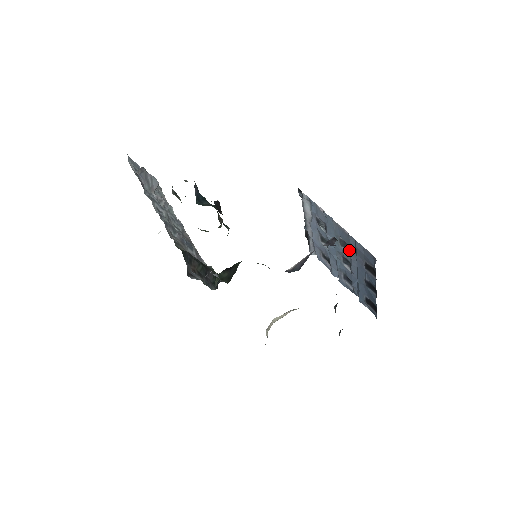
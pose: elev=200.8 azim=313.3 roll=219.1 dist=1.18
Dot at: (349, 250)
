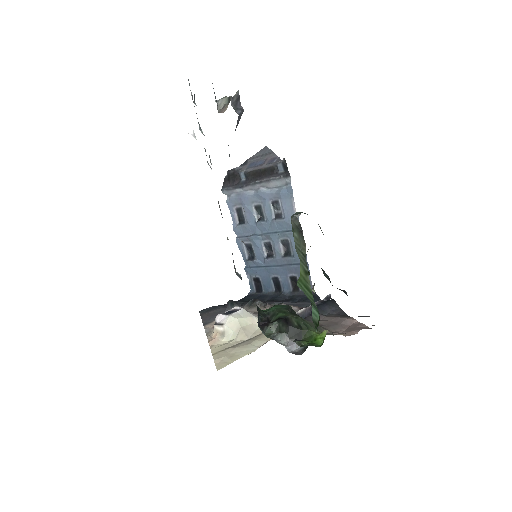
Dot at: (288, 255)
